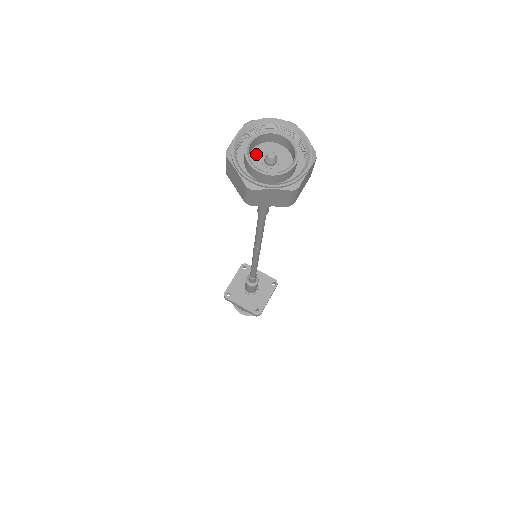
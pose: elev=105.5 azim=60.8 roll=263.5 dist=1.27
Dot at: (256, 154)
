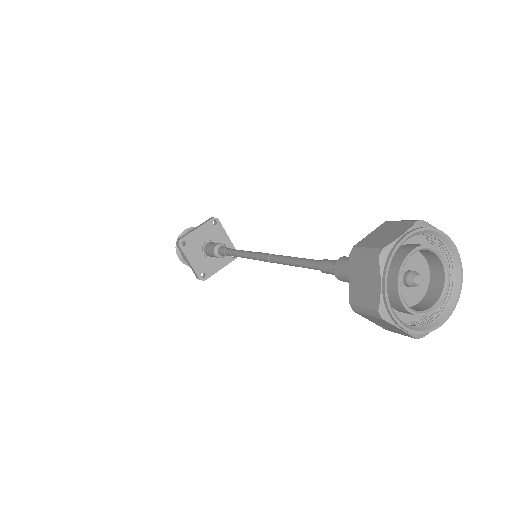
Dot at: occluded
